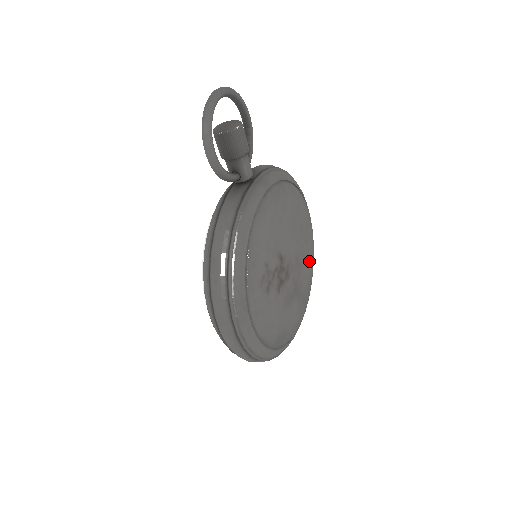
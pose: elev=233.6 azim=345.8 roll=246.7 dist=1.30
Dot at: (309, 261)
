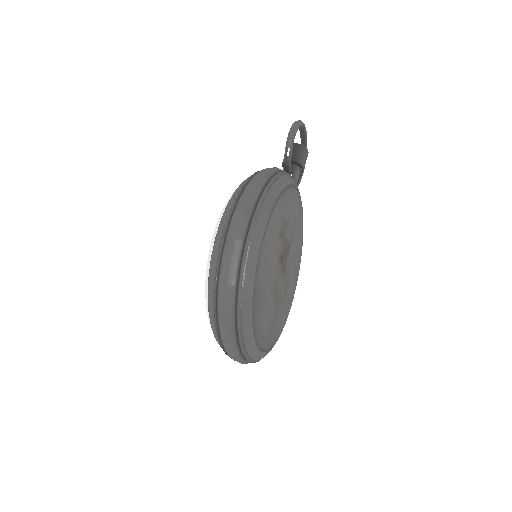
Dot at: (284, 316)
